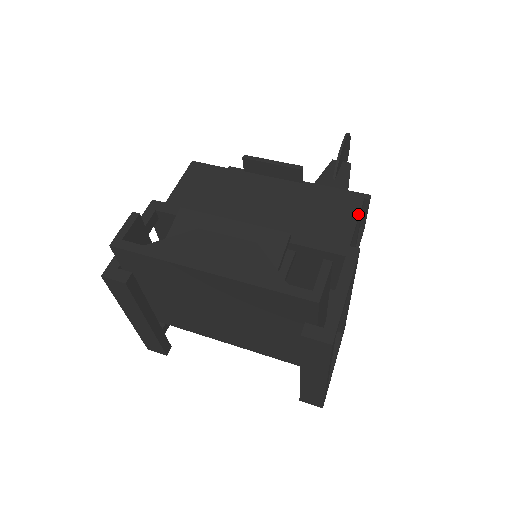
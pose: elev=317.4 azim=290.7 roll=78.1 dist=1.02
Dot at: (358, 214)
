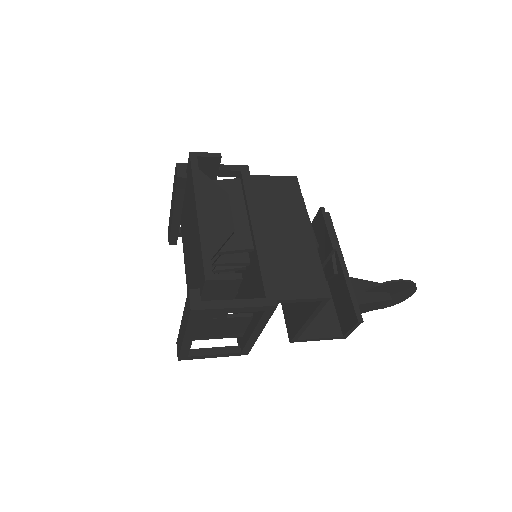
Dot at: (311, 298)
